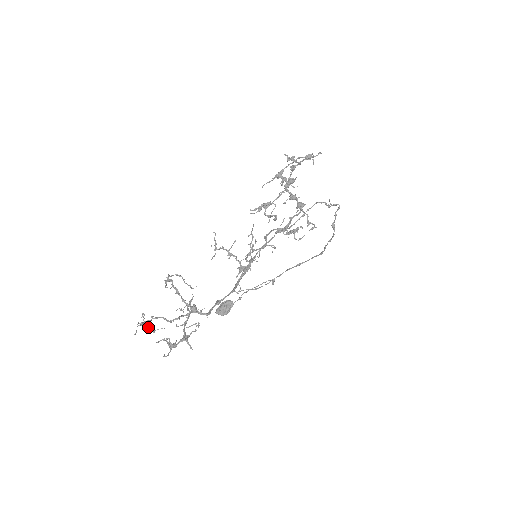
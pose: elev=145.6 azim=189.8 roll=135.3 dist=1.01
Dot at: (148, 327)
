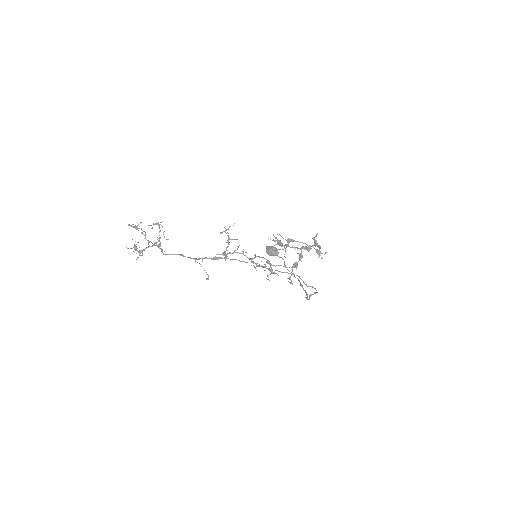
Dot at: (137, 229)
